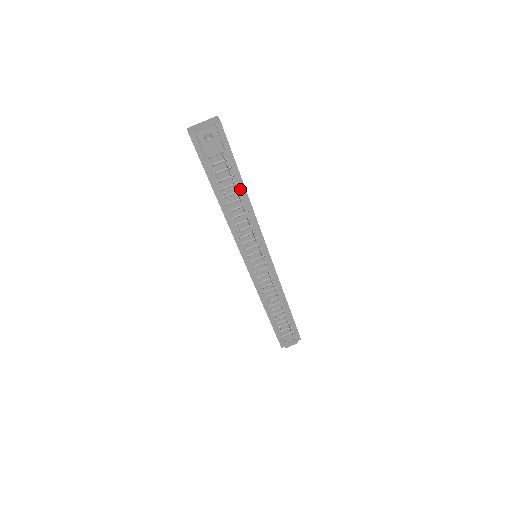
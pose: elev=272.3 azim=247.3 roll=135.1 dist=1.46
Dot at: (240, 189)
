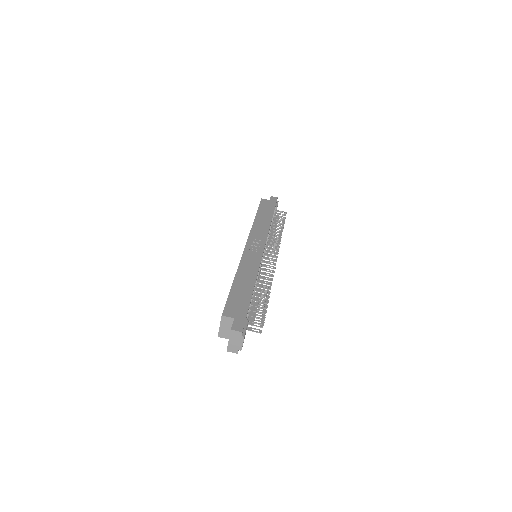
Dot at: (252, 294)
